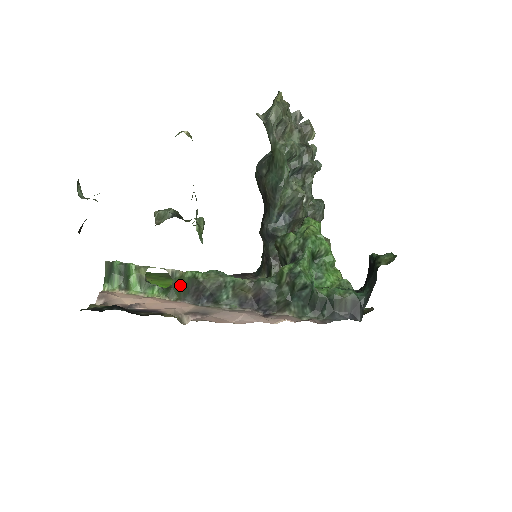
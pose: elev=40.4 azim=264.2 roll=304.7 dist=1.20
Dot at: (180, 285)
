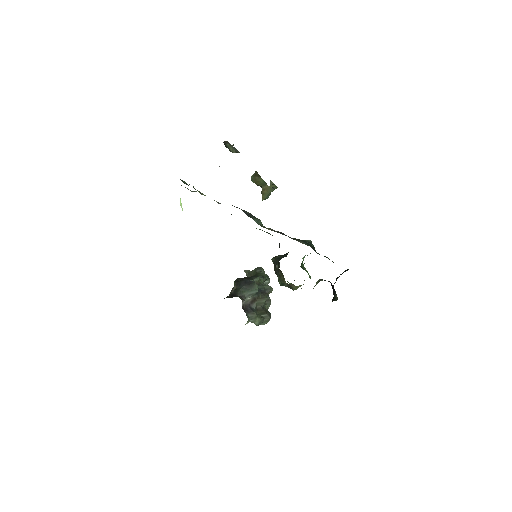
Dot at: occluded
